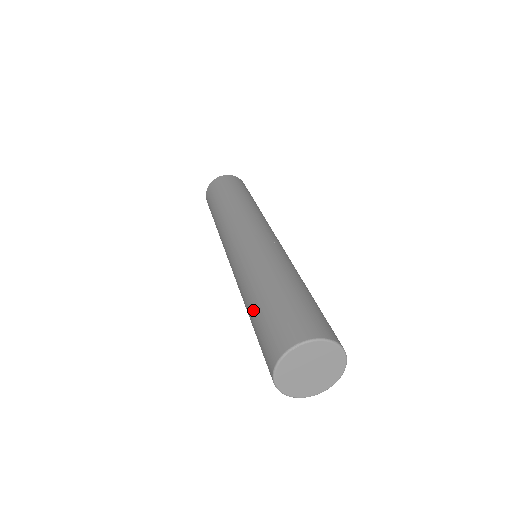
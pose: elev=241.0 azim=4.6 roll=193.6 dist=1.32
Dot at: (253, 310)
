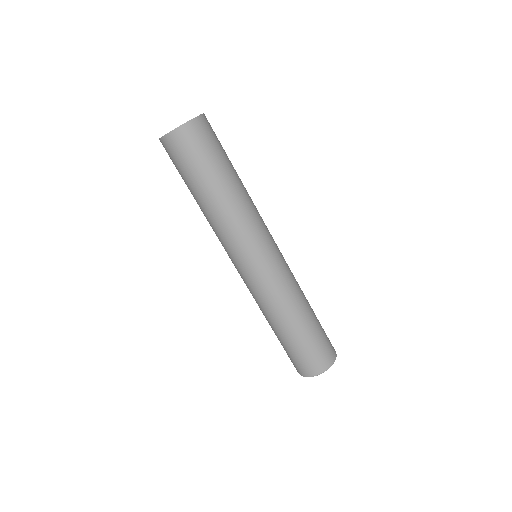
Dot at: (294, 335)
